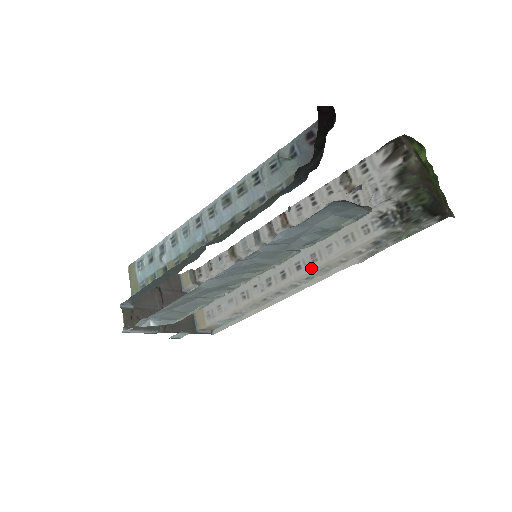
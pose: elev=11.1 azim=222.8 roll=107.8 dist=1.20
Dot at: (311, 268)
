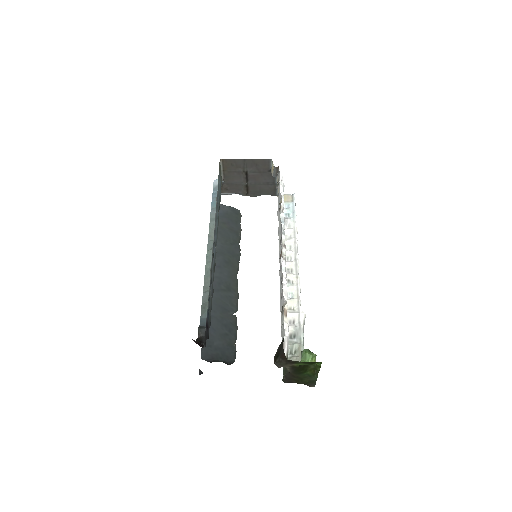
Dot at: occluded
